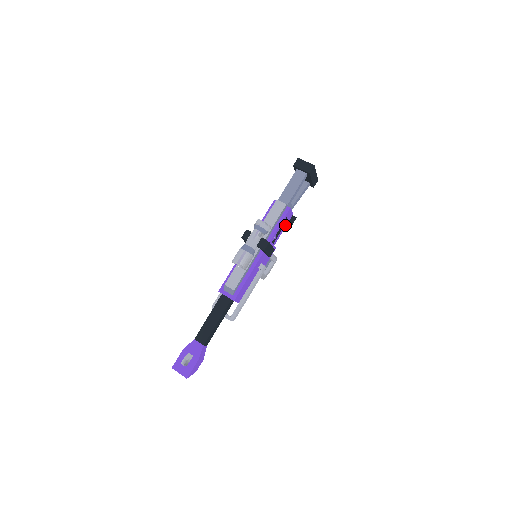
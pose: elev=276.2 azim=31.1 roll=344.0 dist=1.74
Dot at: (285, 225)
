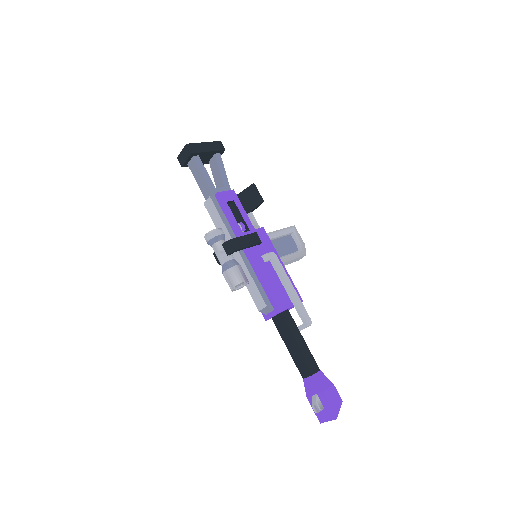
Dot at: (239, 206)
